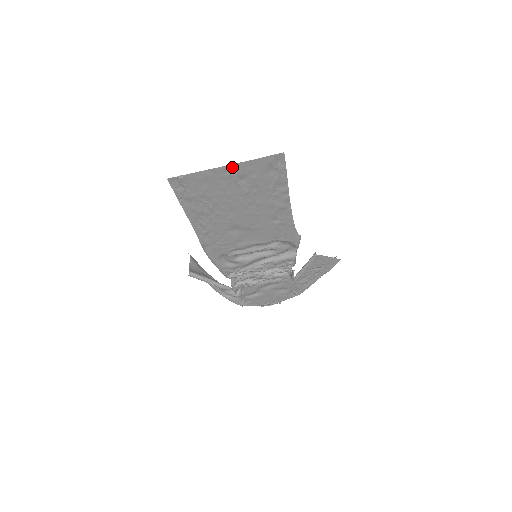
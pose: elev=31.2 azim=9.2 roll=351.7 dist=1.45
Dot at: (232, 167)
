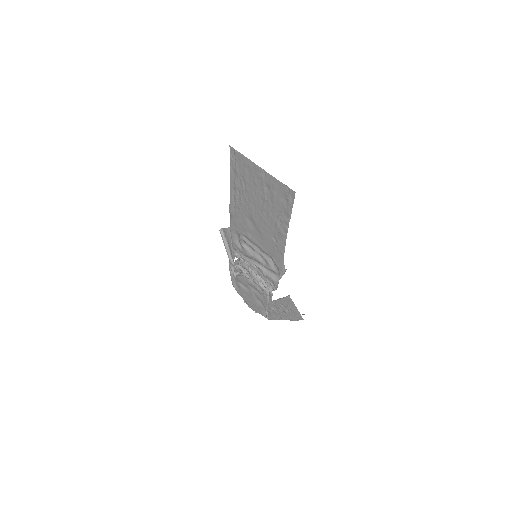
Dot at: (265, 173)
